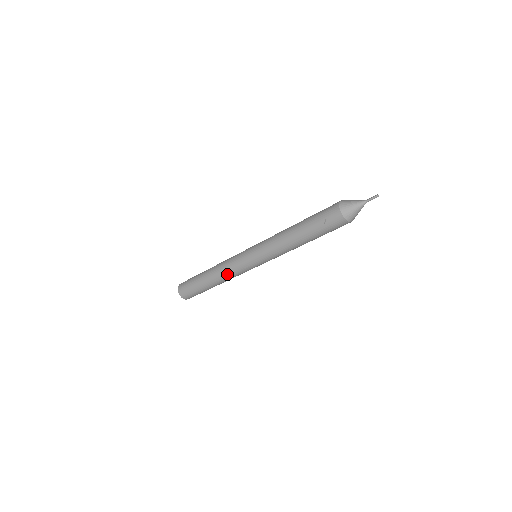
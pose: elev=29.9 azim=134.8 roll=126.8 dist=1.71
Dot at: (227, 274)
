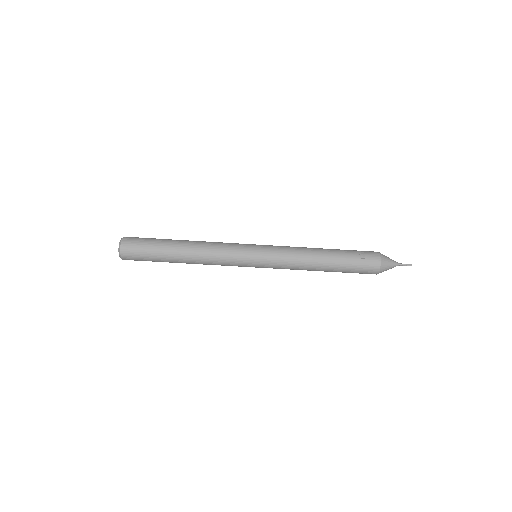
Dot at: (213, 252)
